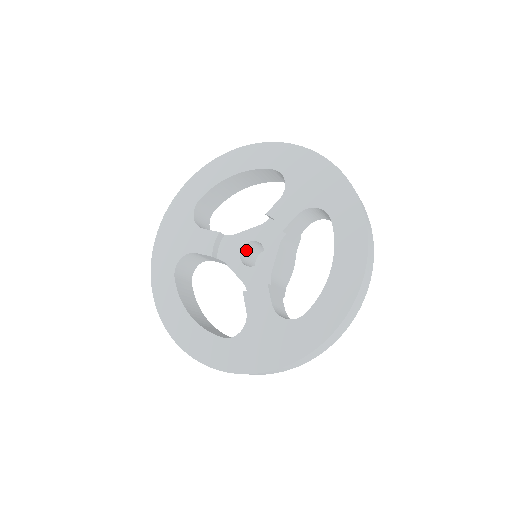
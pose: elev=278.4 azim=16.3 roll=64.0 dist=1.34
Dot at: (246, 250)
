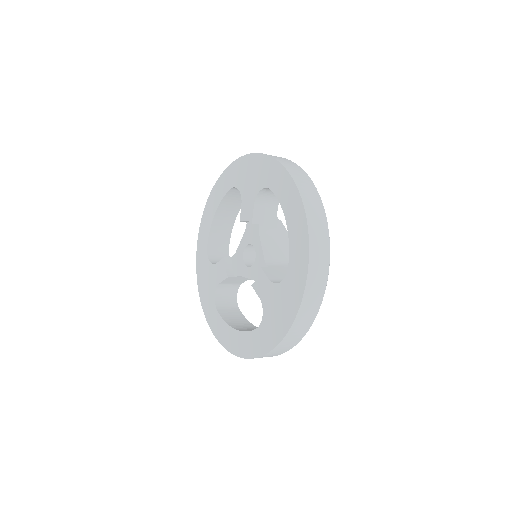
Dot at: (250, 257)
